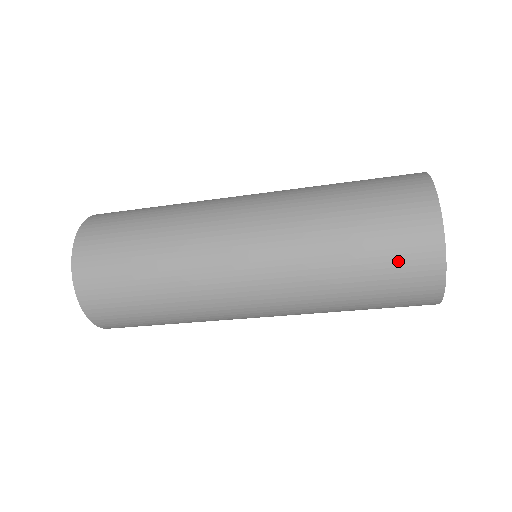
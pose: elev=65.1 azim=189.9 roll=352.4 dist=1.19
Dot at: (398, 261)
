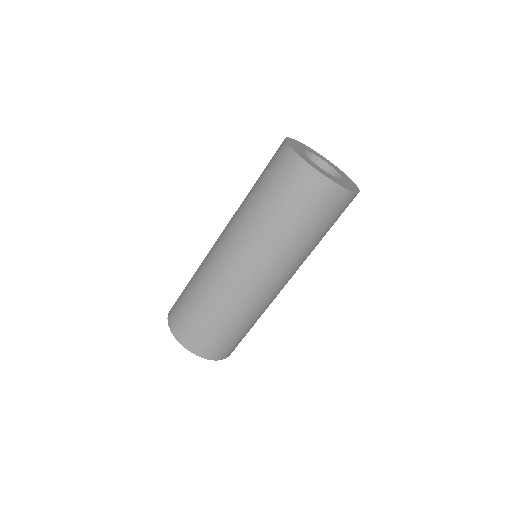
Dot at: (327, 211)
